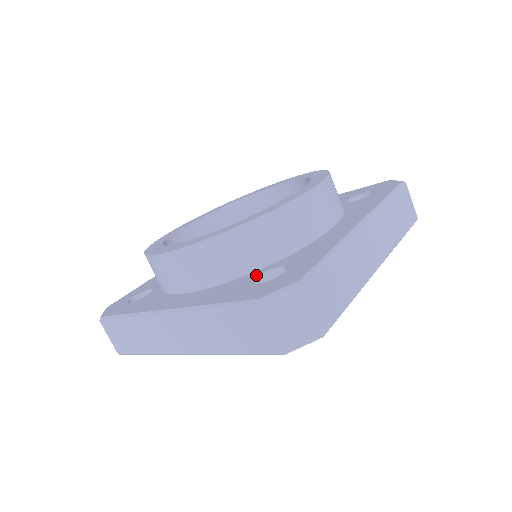
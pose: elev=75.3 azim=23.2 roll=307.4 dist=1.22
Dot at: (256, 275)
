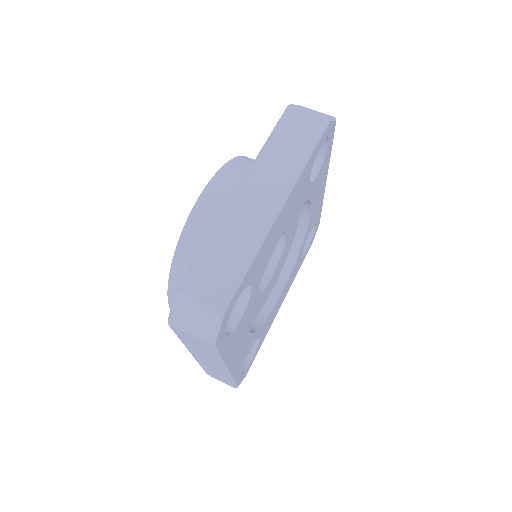
Dot at: occluded
